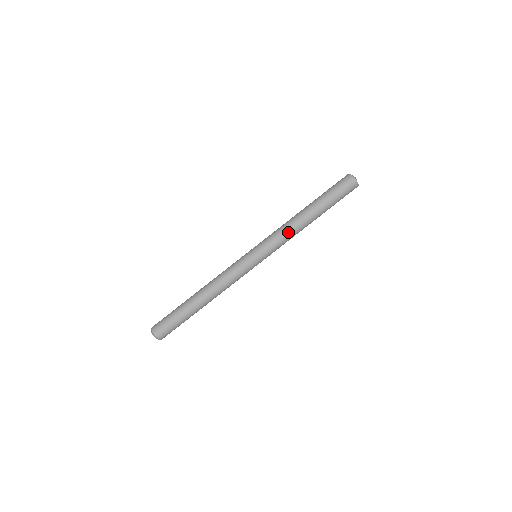
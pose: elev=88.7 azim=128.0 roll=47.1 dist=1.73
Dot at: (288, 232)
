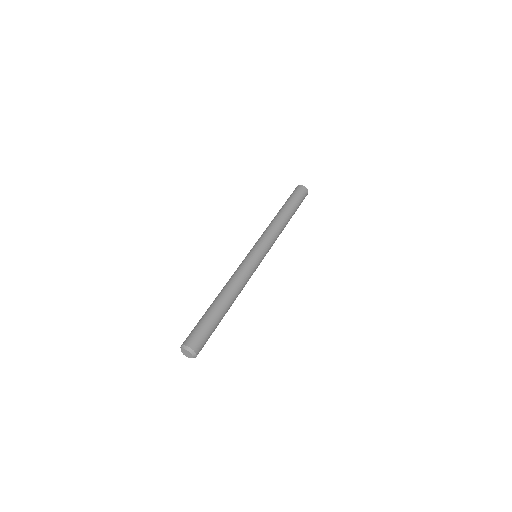
Dot at: (268, 227)
